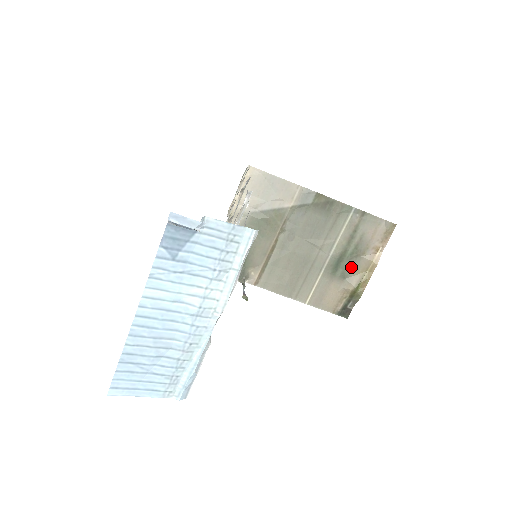
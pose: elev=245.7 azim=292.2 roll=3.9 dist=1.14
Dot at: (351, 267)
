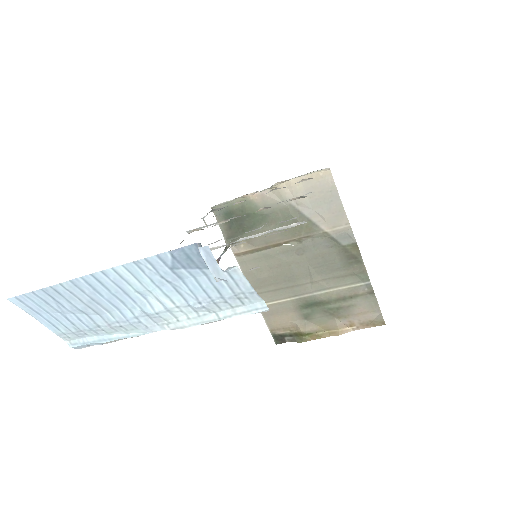
Dot at: (319, 317)
